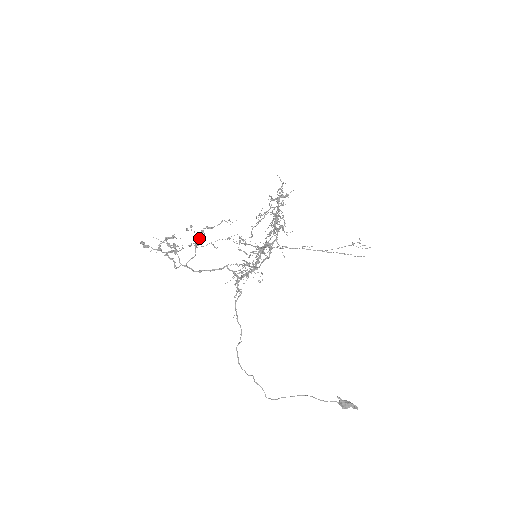
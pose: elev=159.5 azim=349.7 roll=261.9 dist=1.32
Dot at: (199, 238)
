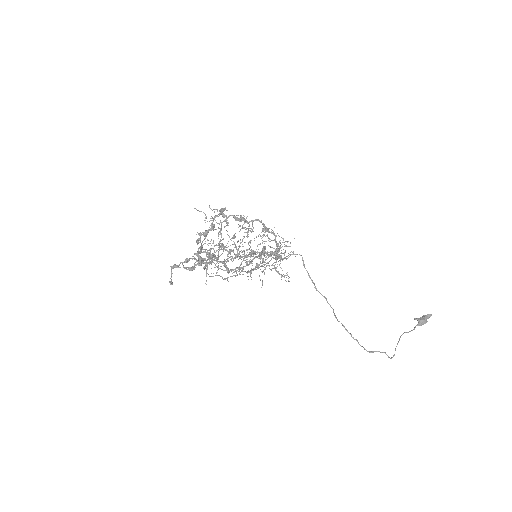
Dot at: (208, 253)
